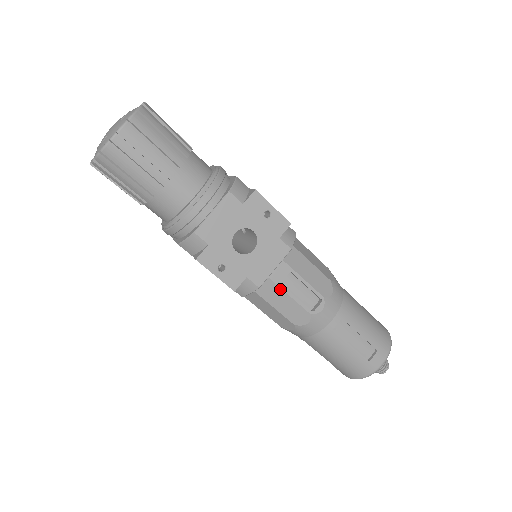
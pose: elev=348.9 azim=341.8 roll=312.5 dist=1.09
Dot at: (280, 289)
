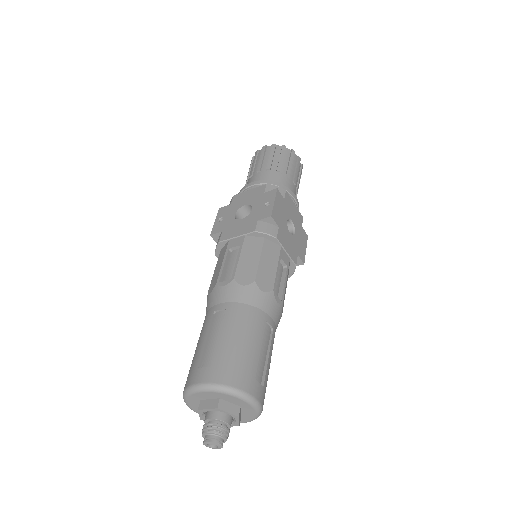
Dot at: (225, 253)
